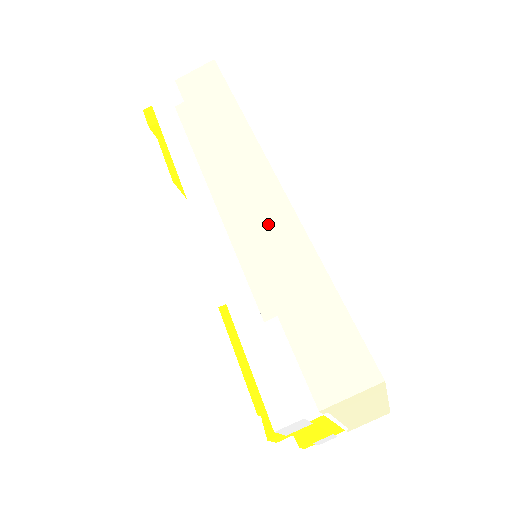
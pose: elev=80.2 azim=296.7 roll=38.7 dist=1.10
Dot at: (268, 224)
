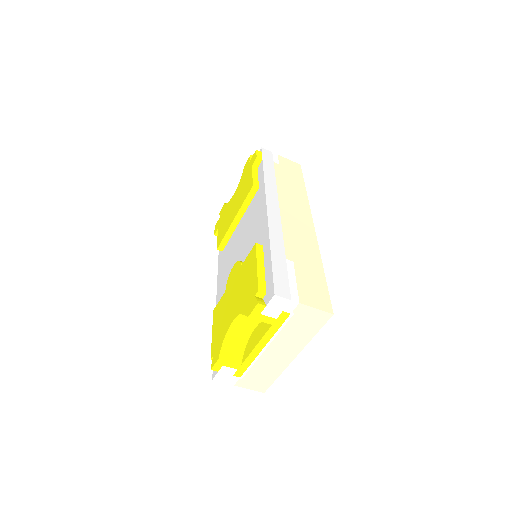
Dot at: (302, 232)
